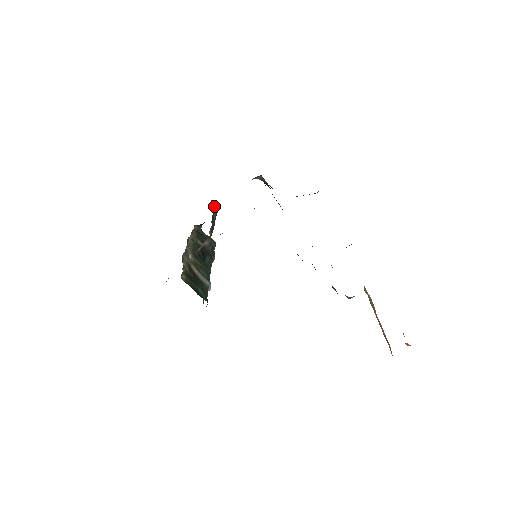
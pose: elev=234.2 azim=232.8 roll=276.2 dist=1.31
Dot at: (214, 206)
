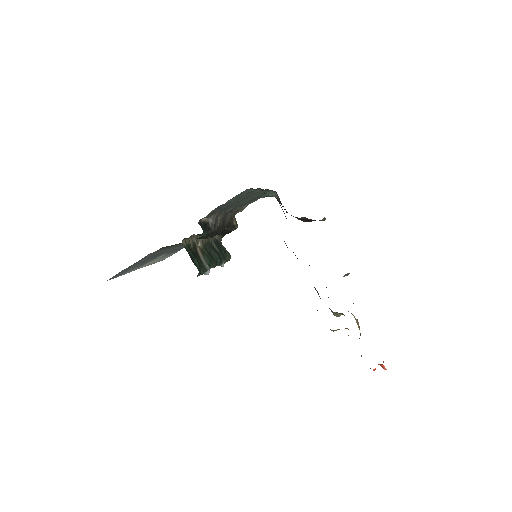
Dot at: (235, 220)
